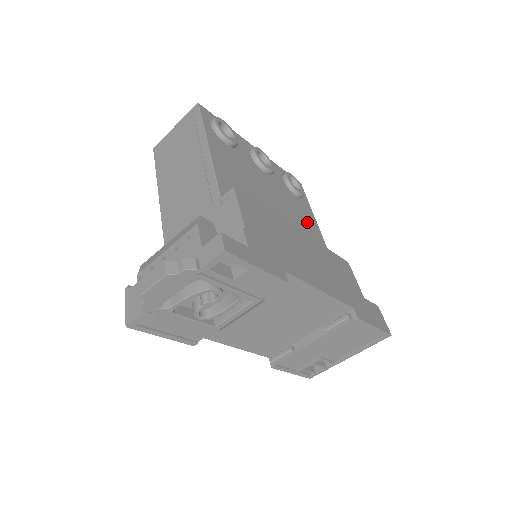
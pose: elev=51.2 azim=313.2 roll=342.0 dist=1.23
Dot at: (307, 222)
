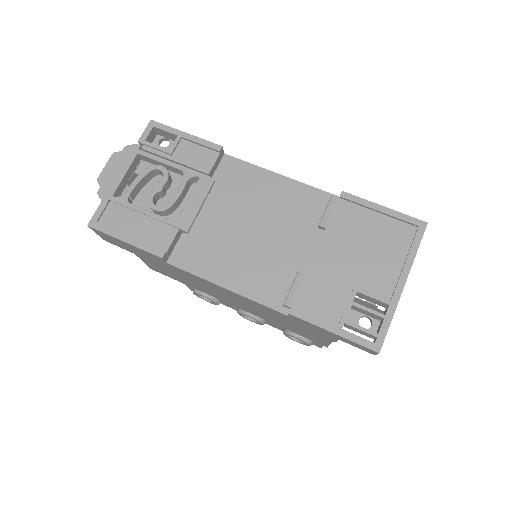
Dot at: occluded
